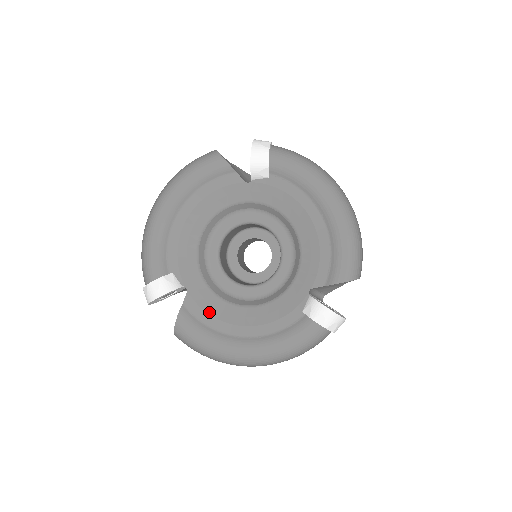
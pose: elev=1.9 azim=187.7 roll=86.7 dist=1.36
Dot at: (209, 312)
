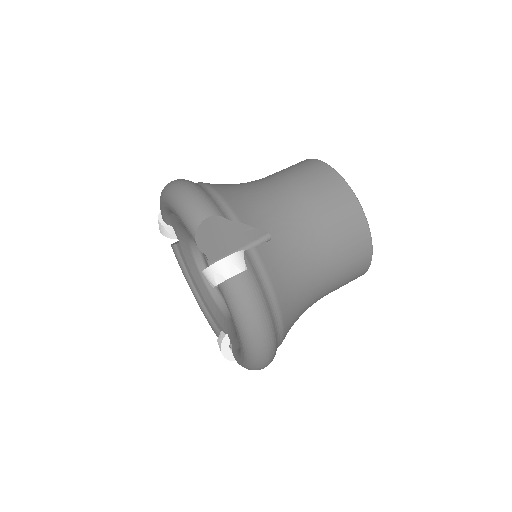
Dot at: (188, 263)
